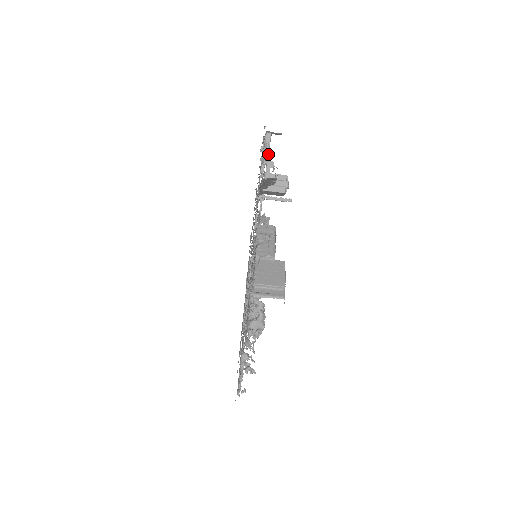
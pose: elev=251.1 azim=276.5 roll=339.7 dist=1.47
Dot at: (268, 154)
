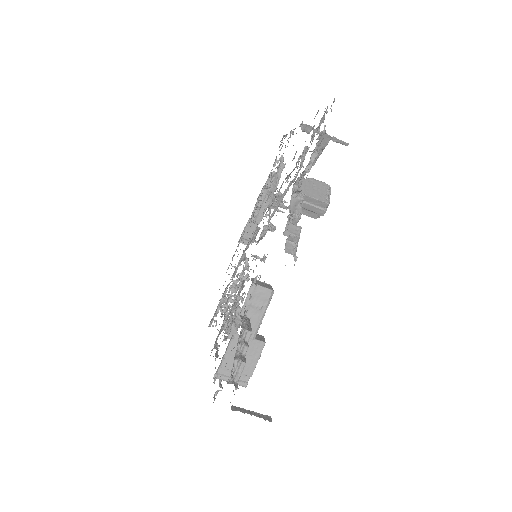
Dot at: (316, 159)
